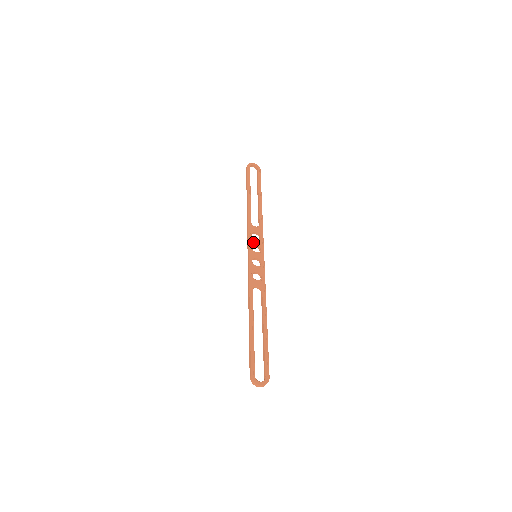
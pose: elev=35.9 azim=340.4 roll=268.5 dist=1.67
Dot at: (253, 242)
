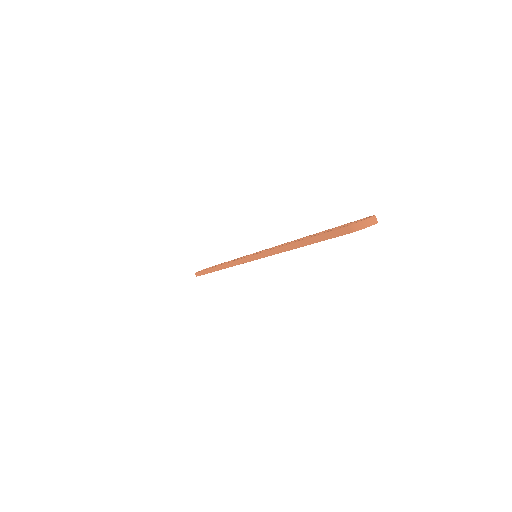
Dot at: occluded
